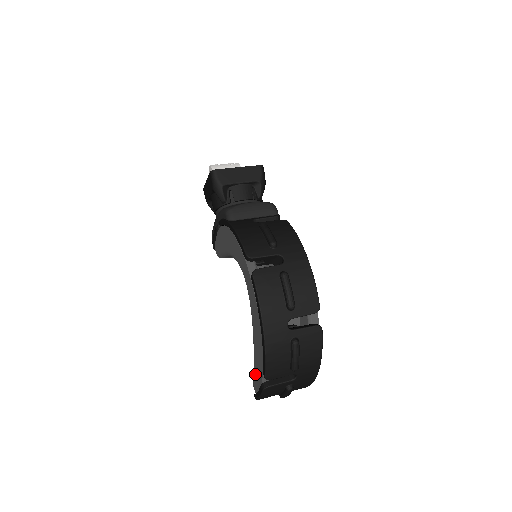
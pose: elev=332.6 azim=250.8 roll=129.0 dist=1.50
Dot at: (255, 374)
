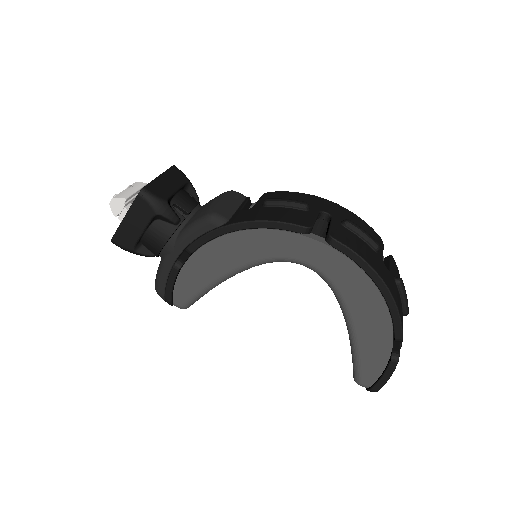
Dot at: (366, 362)
